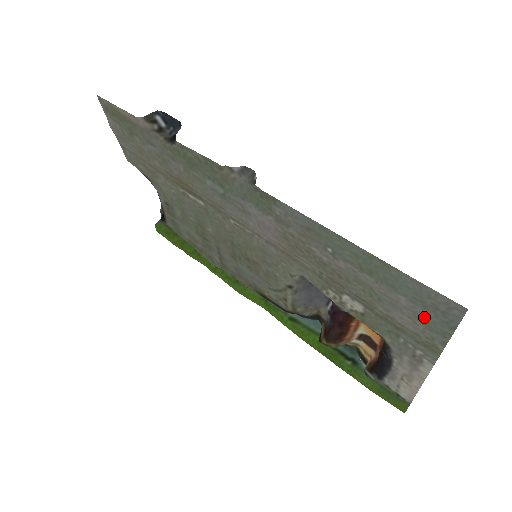
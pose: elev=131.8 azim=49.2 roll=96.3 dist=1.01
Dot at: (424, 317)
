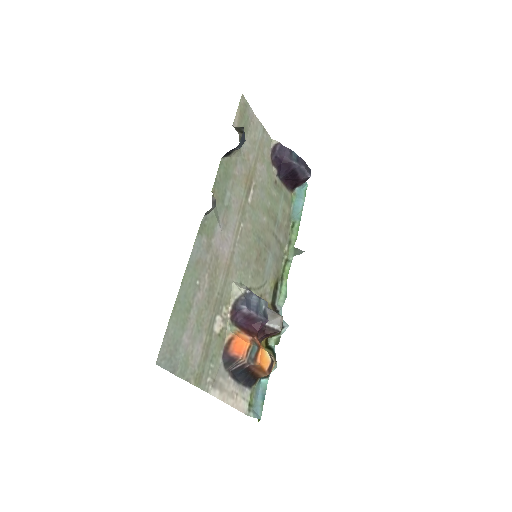
Dot at: (183, 356)
